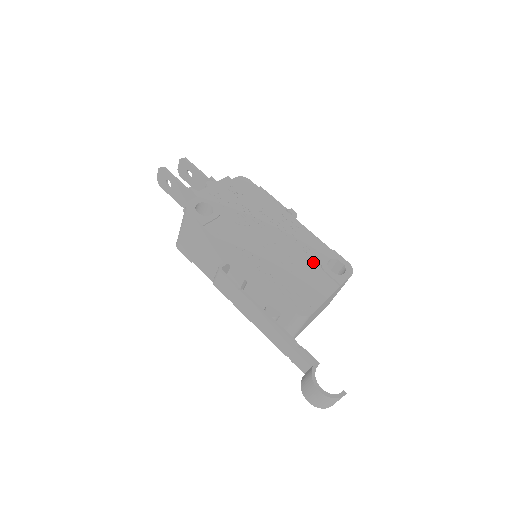
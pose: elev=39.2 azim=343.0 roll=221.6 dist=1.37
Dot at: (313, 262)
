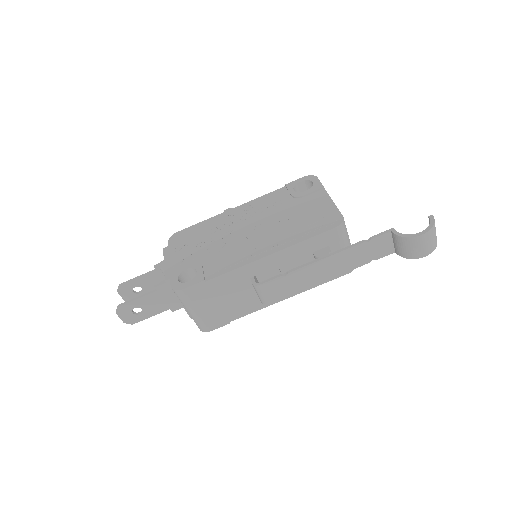
Dot at: (290, 203)
